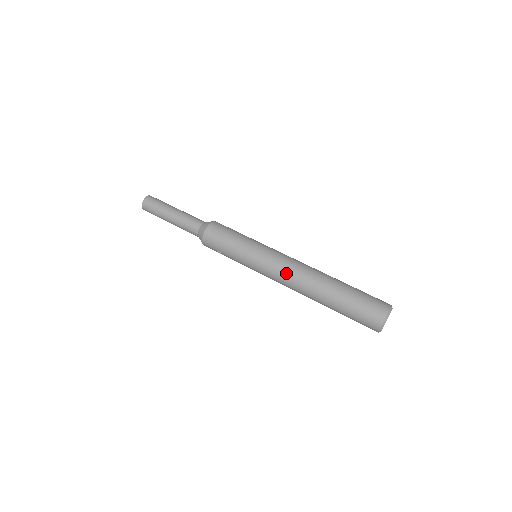
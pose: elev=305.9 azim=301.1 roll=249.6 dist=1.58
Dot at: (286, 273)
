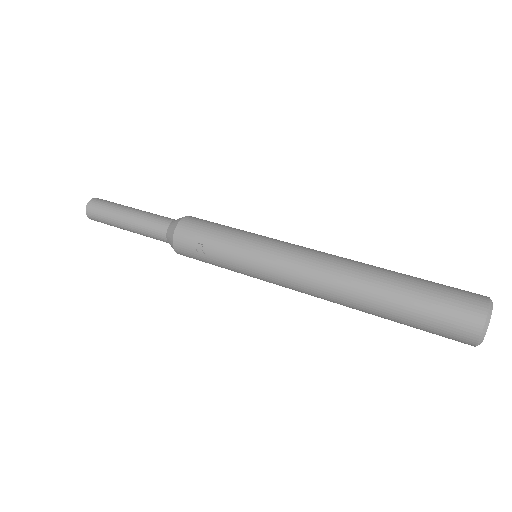
Dot at: (312, 254)
